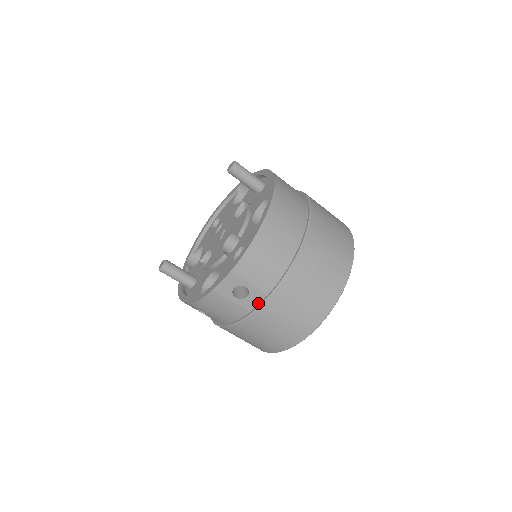
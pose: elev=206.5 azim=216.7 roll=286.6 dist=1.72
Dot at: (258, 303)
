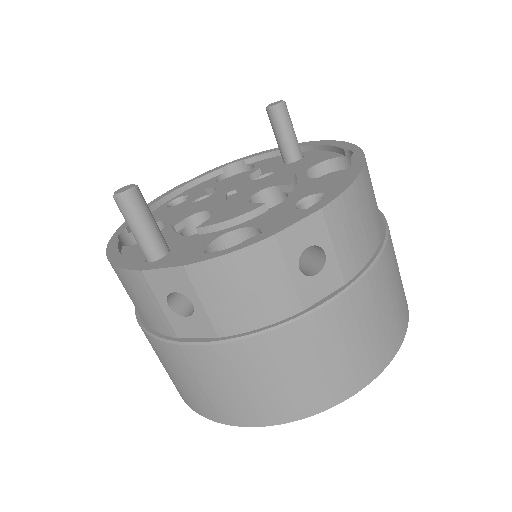
Dot at: (324, 296)
